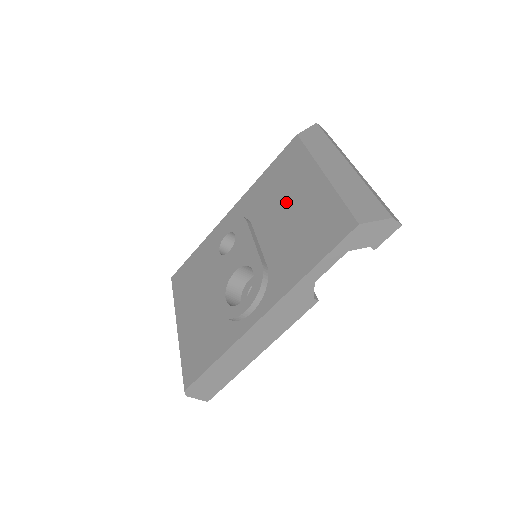
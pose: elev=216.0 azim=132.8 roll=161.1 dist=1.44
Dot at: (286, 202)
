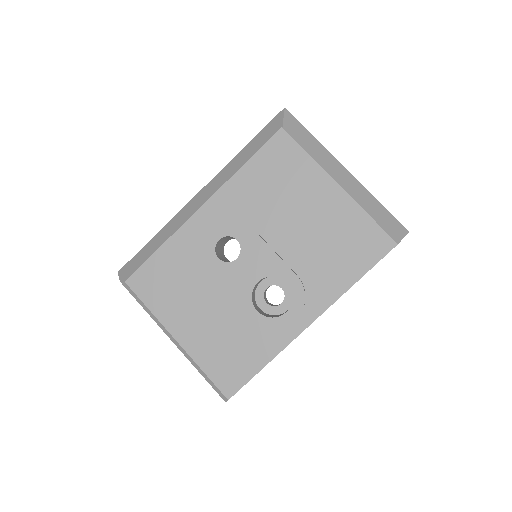
Dot at: (298, 209)
